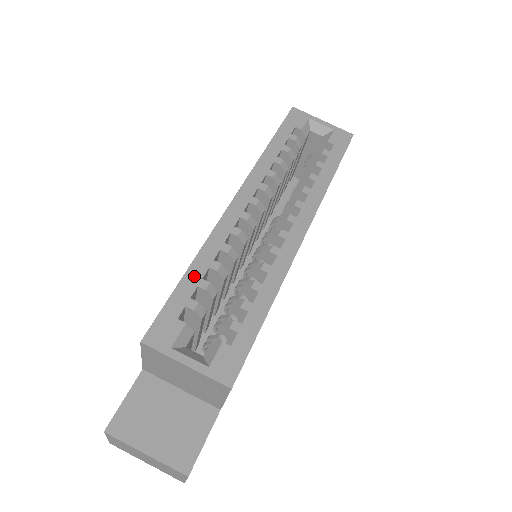
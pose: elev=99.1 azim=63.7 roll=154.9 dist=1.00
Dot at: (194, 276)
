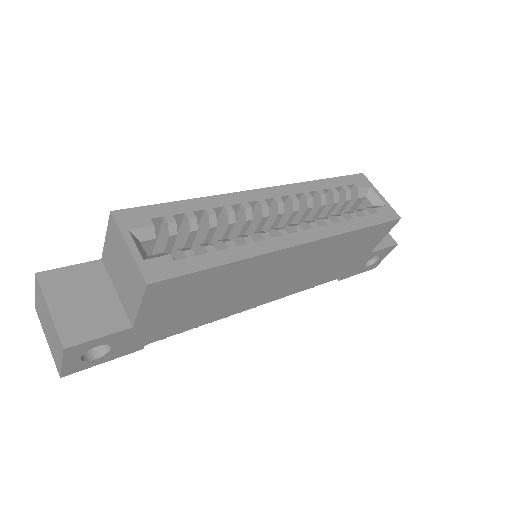
Dot at: (188, 206)
